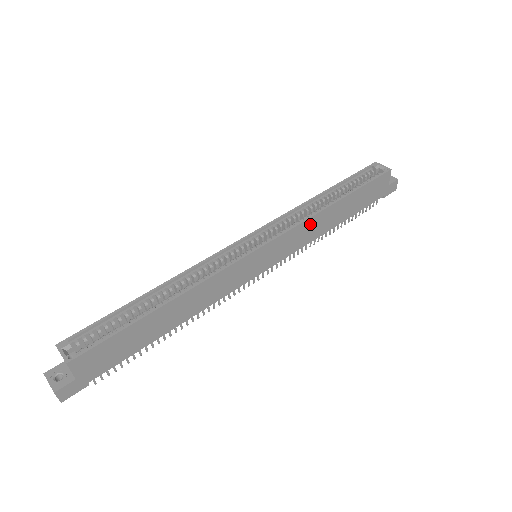
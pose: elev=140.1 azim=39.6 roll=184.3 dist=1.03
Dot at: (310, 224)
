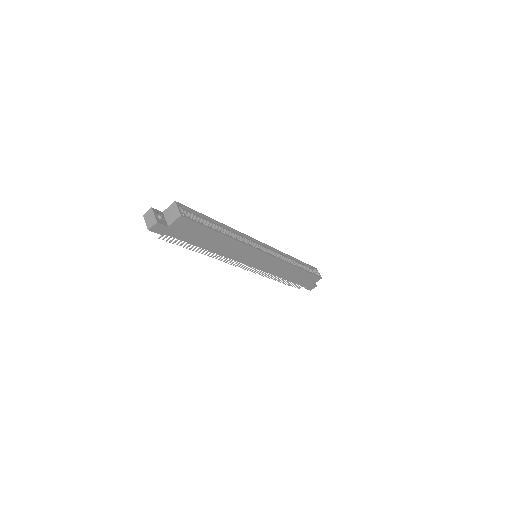
Dot at: (285, 266)
